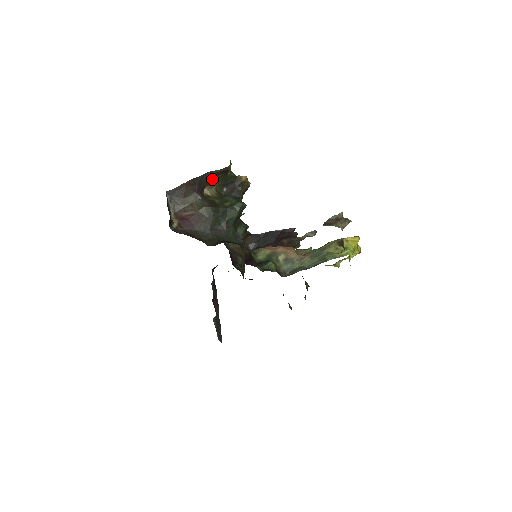
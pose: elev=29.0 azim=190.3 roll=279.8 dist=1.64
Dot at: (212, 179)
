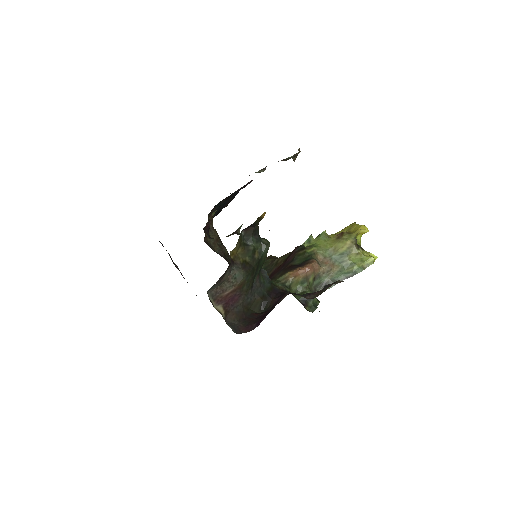
Dot at: occluded
